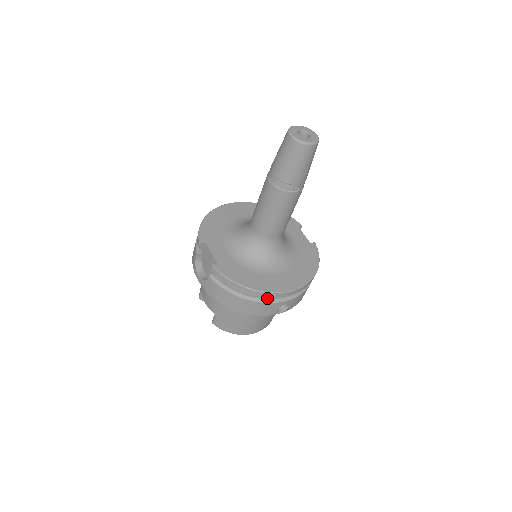
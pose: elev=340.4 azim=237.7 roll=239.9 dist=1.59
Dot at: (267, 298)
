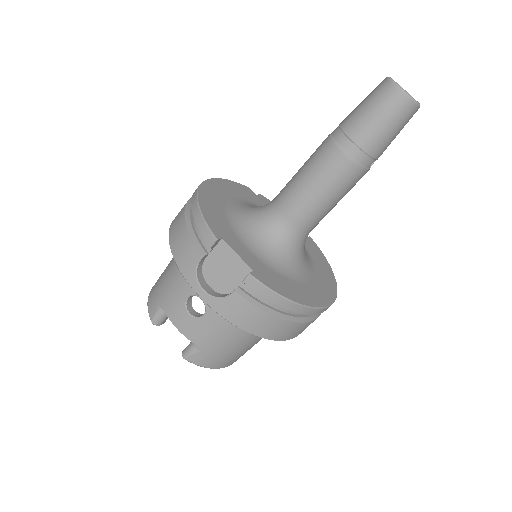
Dot at: (305, 315)
